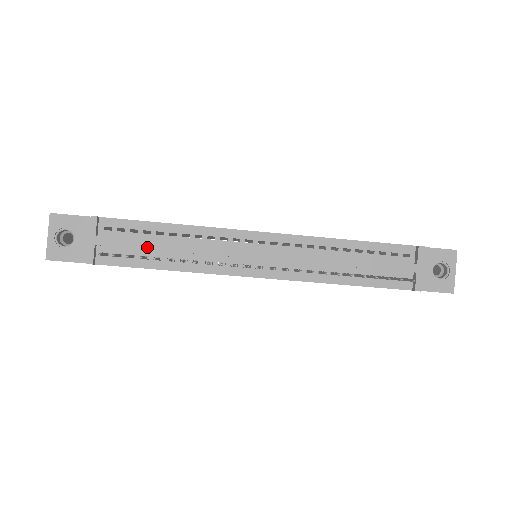
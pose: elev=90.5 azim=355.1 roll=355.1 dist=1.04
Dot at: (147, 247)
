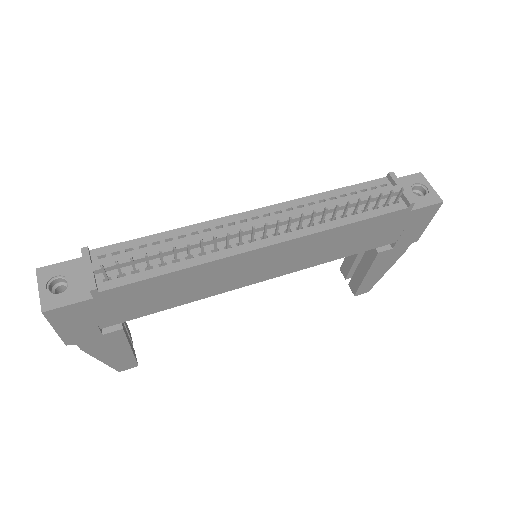
Dot at: (148, 255)
